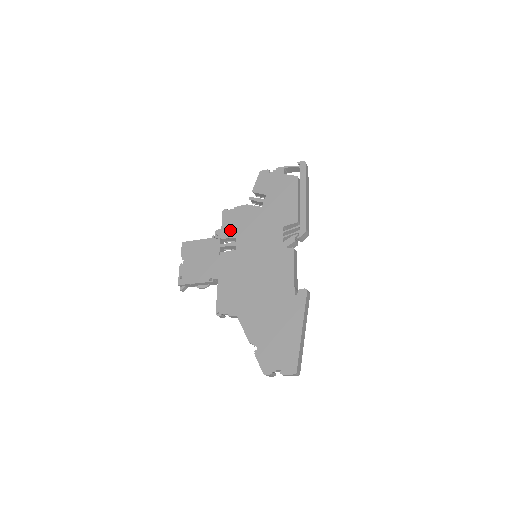
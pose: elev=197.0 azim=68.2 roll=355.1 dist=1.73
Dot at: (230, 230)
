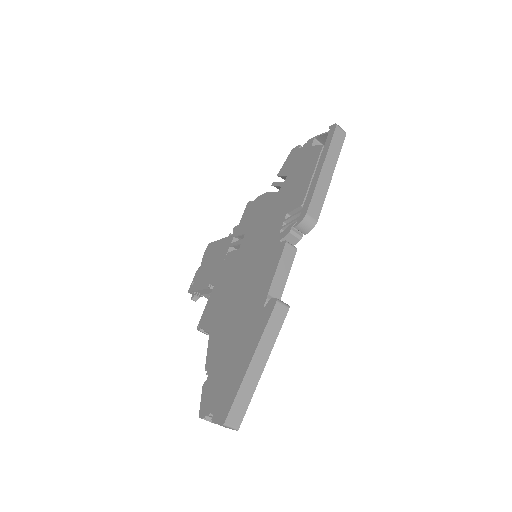
Dot at: (244, 225)
